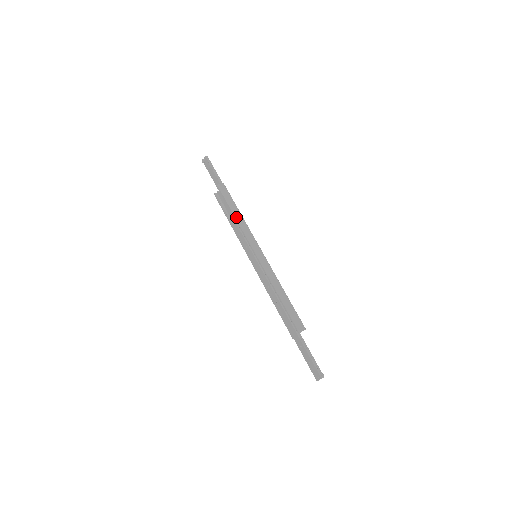
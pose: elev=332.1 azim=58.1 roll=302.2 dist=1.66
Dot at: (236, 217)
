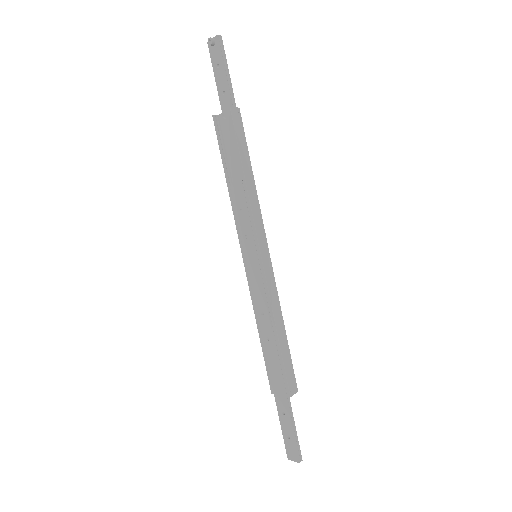
Dot at: (247, 182)
